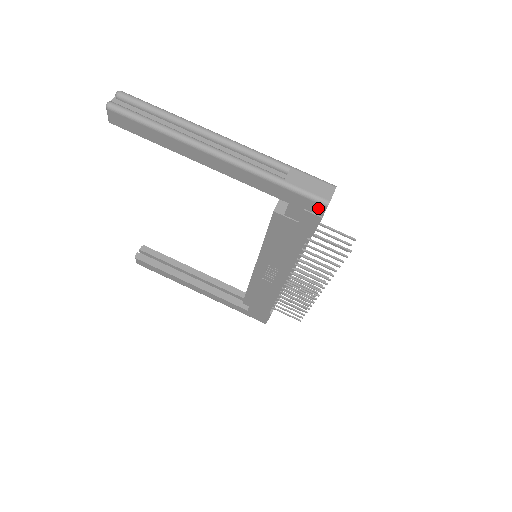
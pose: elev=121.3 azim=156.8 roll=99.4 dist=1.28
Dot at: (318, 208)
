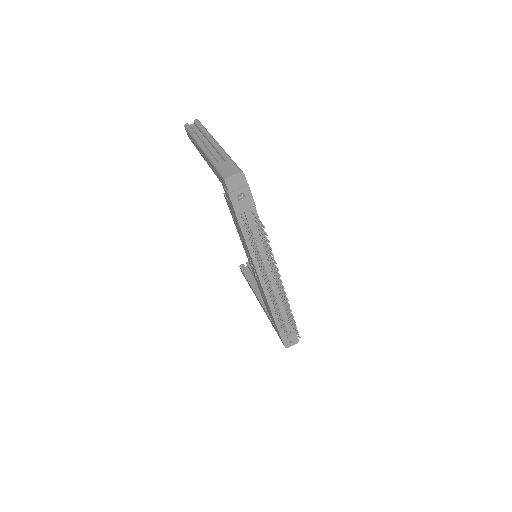
Dot at: (225, 184)
